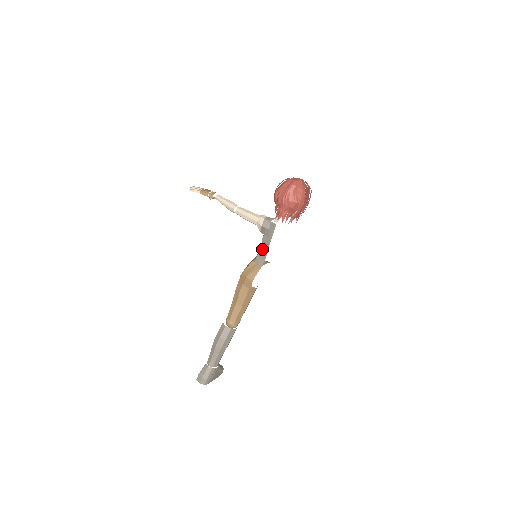
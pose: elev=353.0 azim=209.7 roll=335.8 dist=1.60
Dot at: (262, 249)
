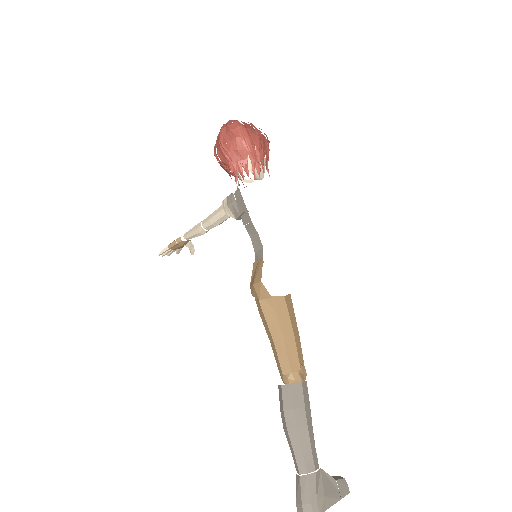
Dot at: (252, 237)
